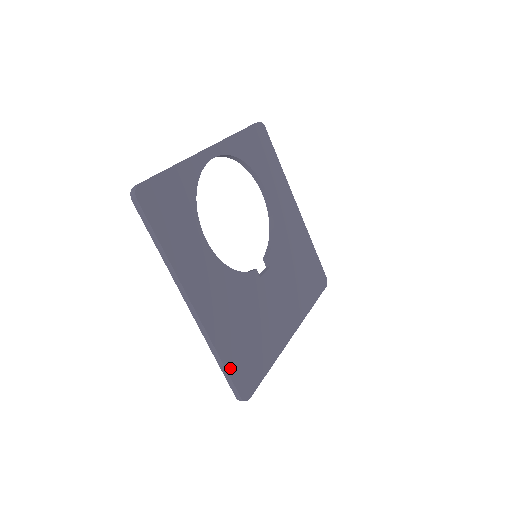
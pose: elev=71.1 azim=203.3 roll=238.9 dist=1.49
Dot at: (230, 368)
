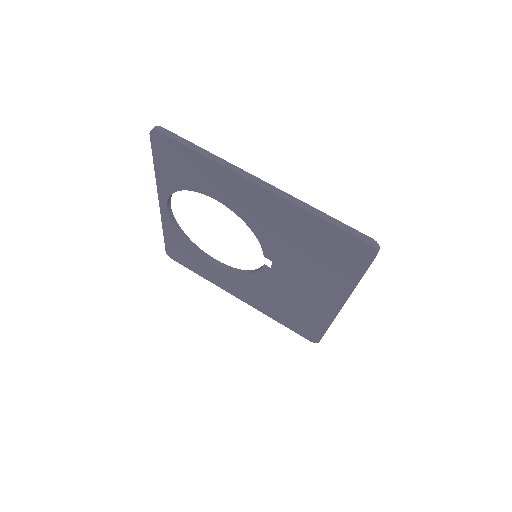
Dot at: occluded
